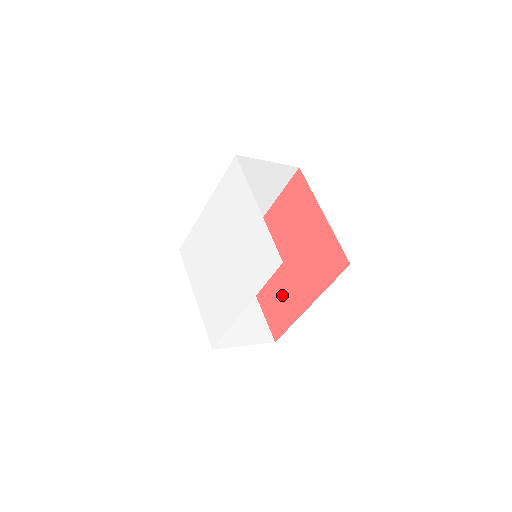
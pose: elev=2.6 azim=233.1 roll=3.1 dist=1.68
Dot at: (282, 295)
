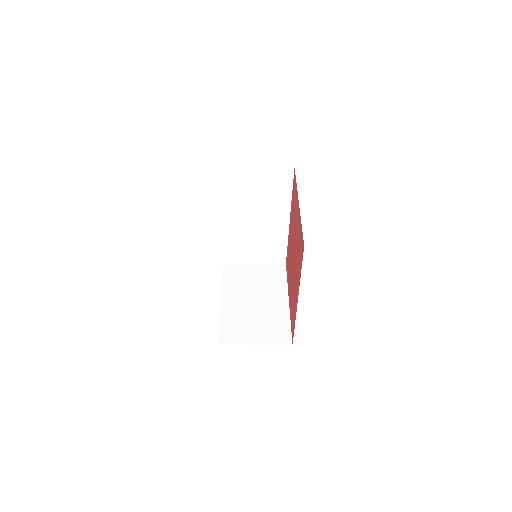
Dot at: (293, 295)
